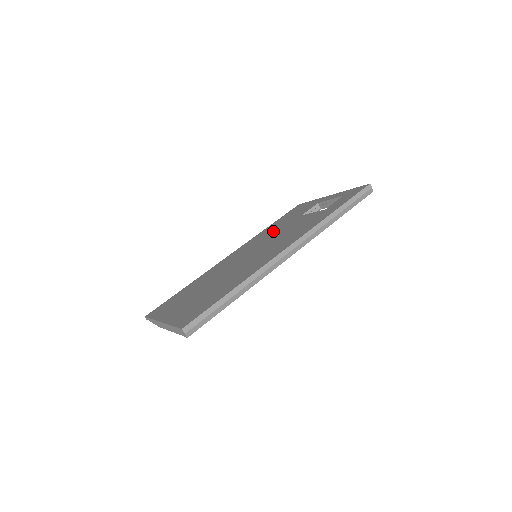
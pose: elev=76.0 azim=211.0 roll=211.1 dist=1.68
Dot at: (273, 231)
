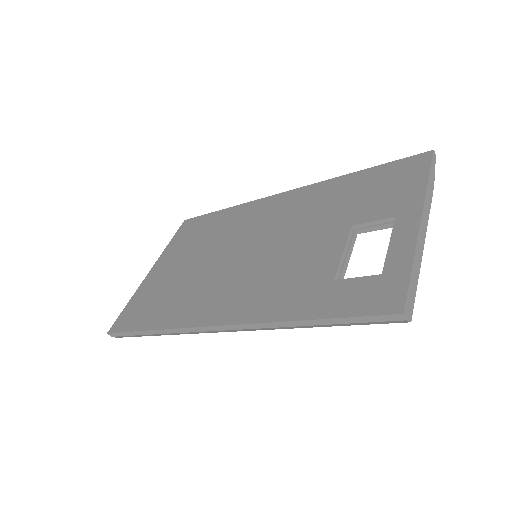
Dot at: (318, 214)
